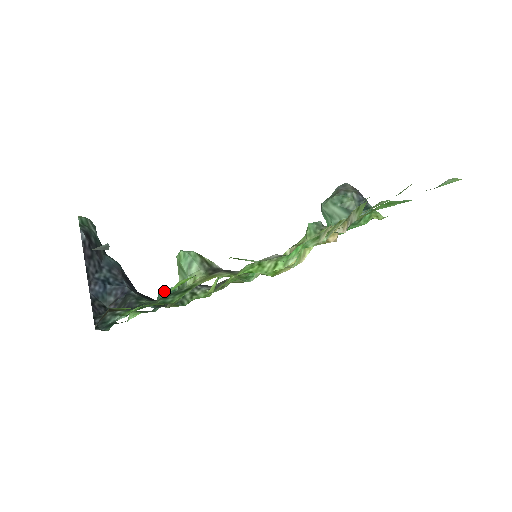
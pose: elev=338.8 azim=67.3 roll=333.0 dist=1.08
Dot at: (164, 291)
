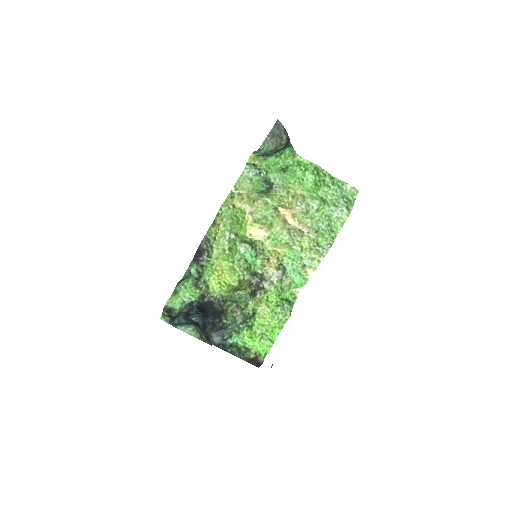
Dot at: (185, 277)
